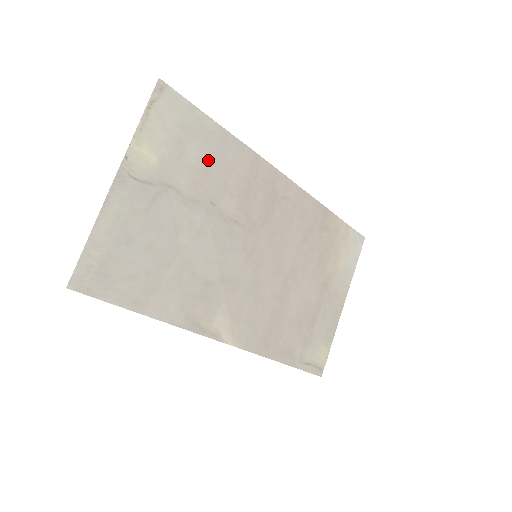
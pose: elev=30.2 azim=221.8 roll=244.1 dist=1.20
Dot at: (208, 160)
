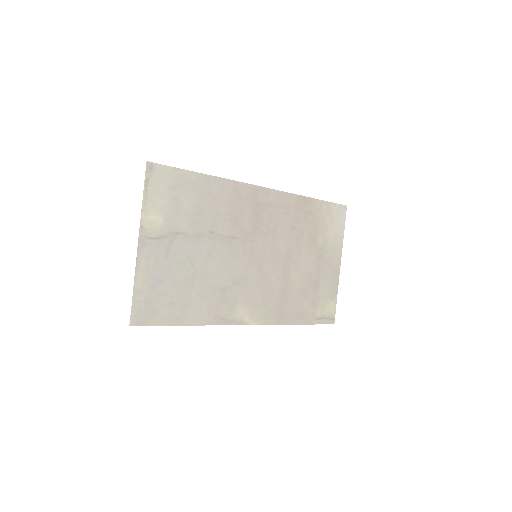
Dot at: (199, 203)
